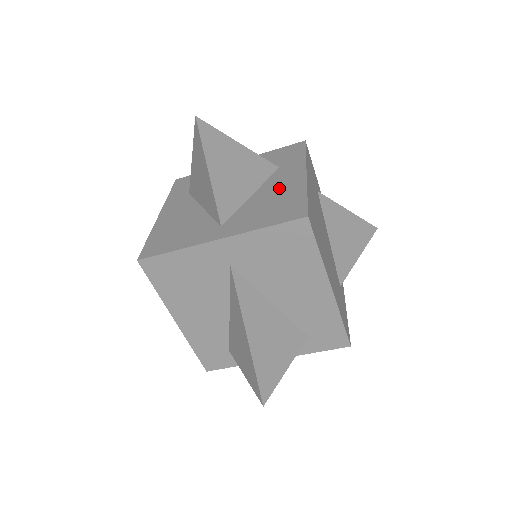
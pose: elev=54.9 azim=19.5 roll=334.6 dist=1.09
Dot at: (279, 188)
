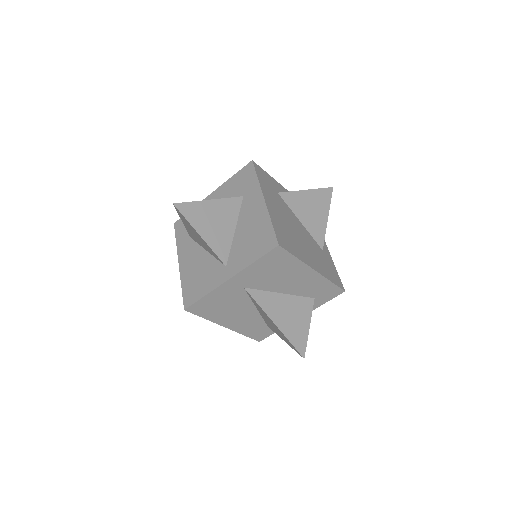
Dot at: (251, 220)
